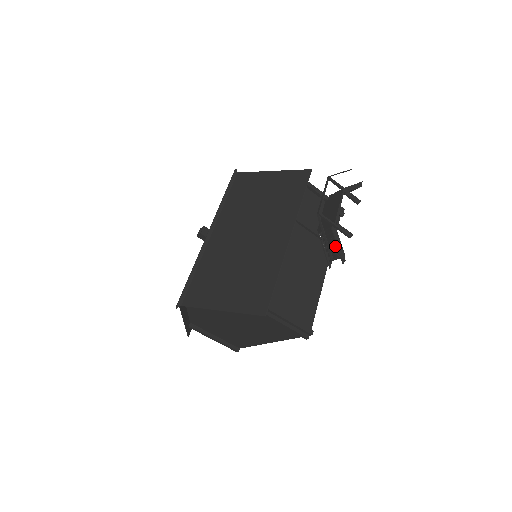
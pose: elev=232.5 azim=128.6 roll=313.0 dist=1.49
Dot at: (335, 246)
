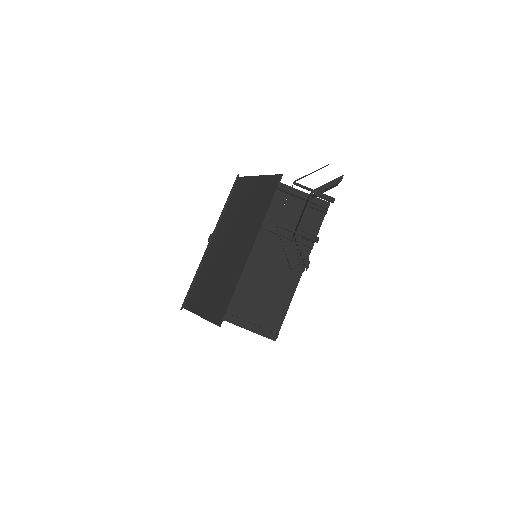
Dot at: (302, 252)
